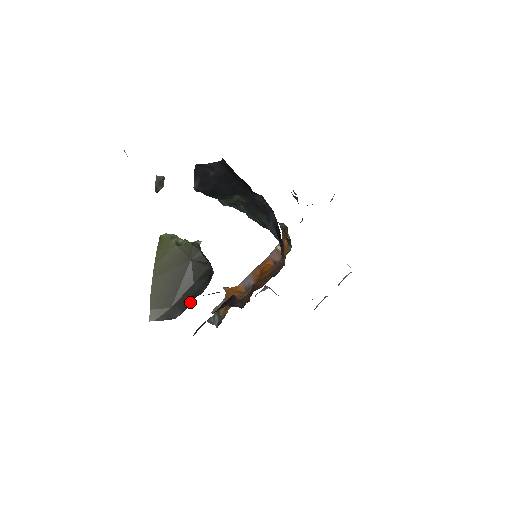
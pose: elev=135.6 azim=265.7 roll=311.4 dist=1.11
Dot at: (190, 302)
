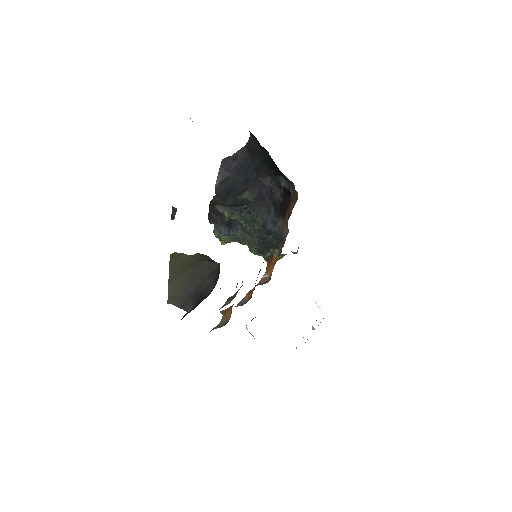
Dot at: (200, 300)
